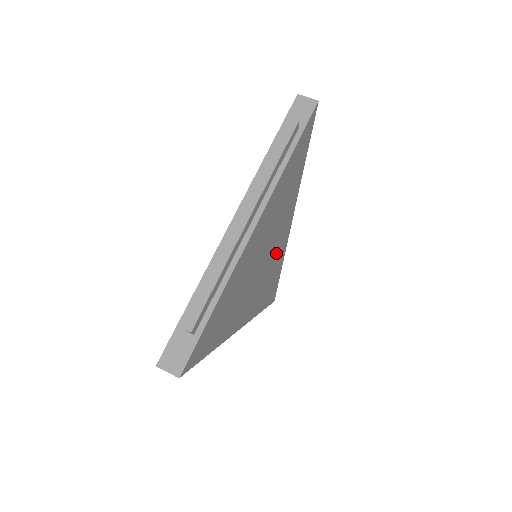
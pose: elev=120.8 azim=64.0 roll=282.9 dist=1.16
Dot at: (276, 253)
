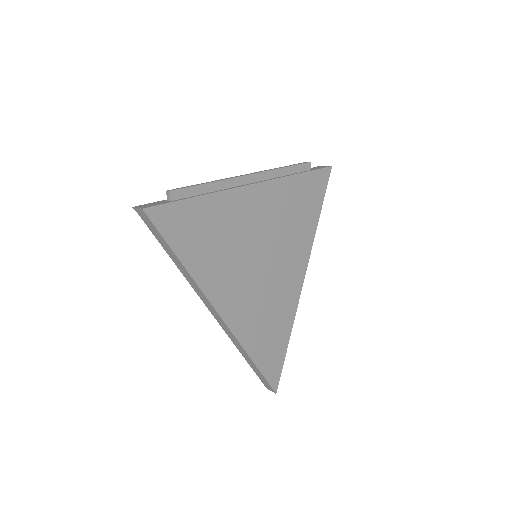
Dot at: (280, 287)
